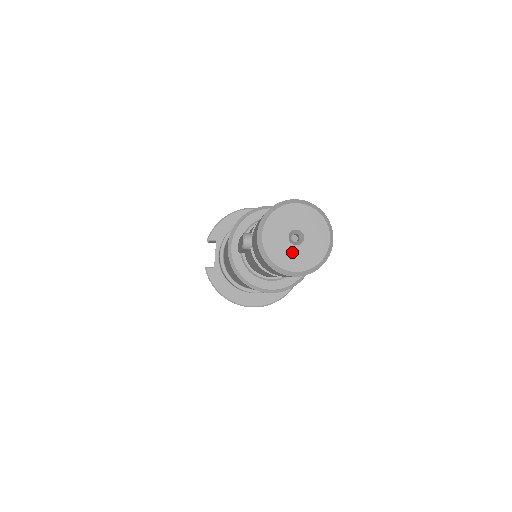
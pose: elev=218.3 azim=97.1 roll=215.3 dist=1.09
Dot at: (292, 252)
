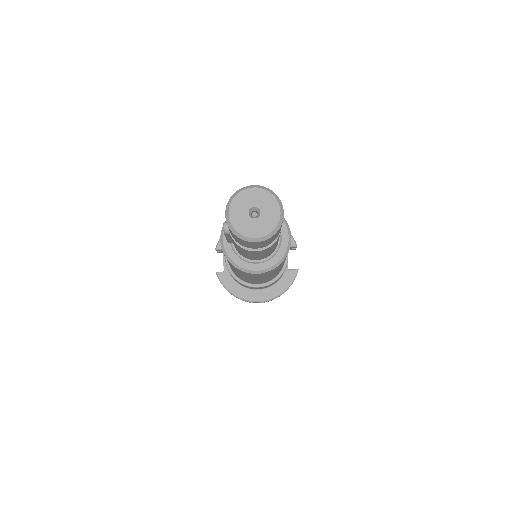
Dot at: (252, 224)
